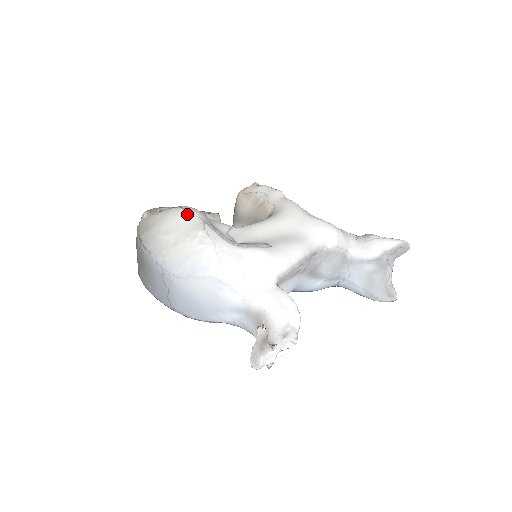
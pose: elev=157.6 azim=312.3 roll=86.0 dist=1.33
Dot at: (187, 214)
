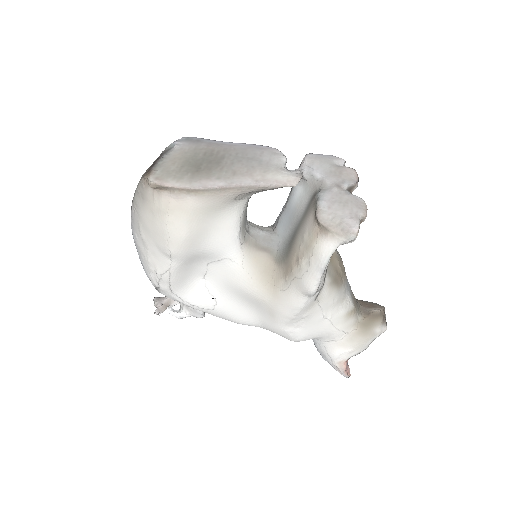
Dot at: (164, 251)
